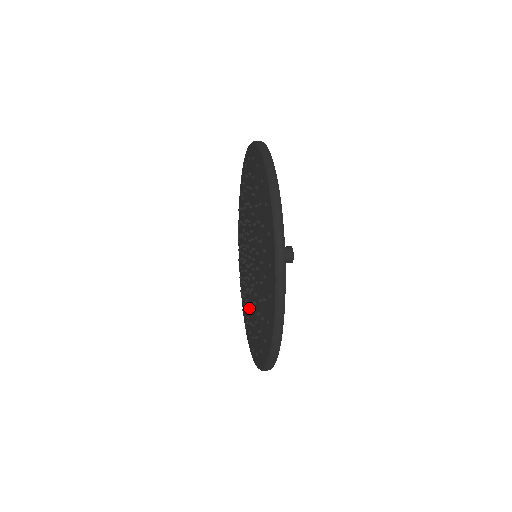
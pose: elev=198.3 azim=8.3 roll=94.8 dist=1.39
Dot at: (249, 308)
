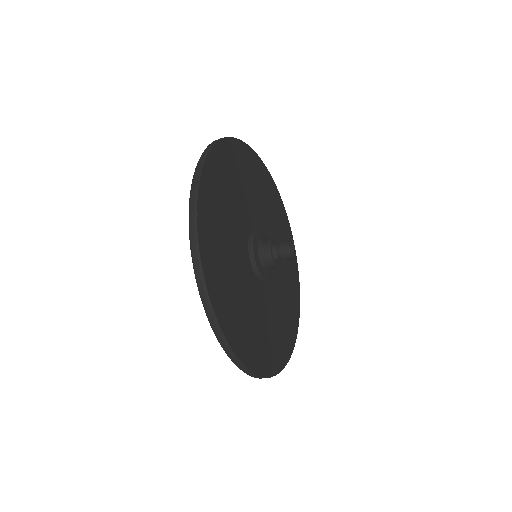
Dot at: occluded
